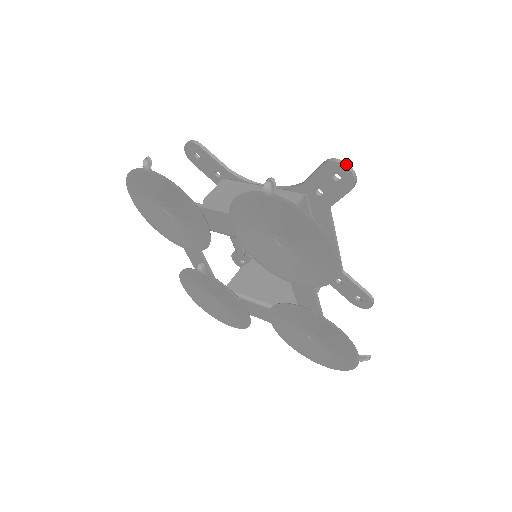
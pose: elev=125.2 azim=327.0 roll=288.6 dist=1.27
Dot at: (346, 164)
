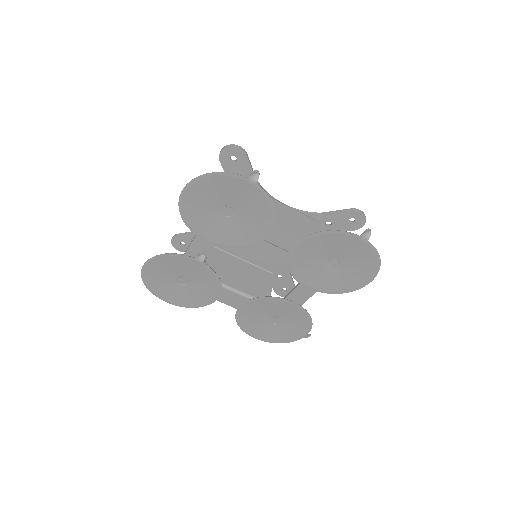
Dot at: (365, 216)
